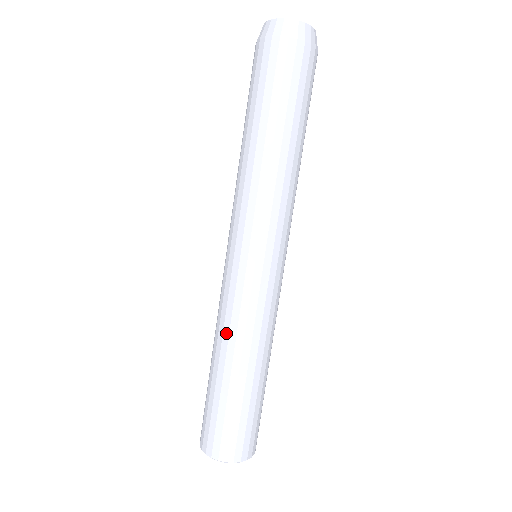
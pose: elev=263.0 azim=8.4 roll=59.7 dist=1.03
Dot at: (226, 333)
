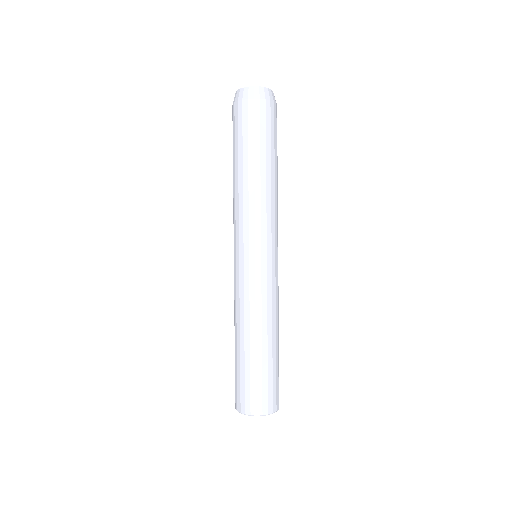
Dot at: (265, 315)
